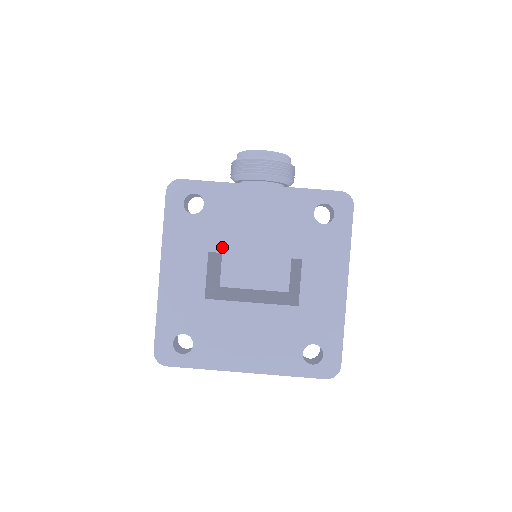
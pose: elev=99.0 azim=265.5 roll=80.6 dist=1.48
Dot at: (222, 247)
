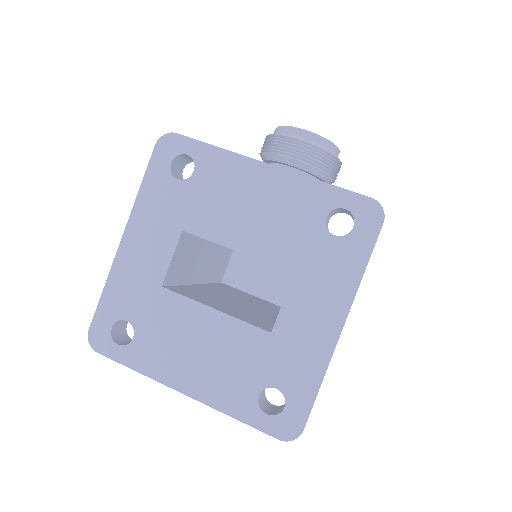
Dot at: (200, 229)
